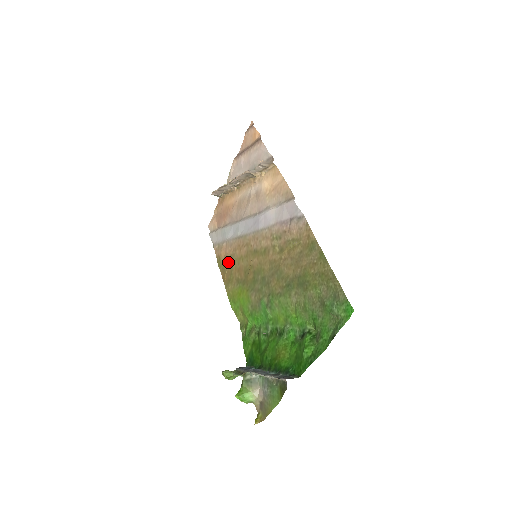
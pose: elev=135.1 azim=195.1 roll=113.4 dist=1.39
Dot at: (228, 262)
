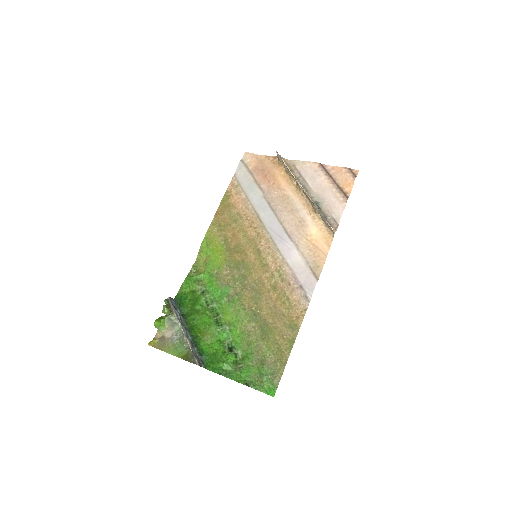
Dot at: (233, 213)
